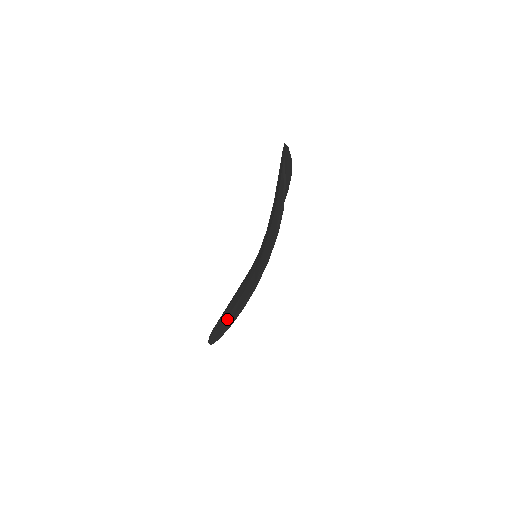
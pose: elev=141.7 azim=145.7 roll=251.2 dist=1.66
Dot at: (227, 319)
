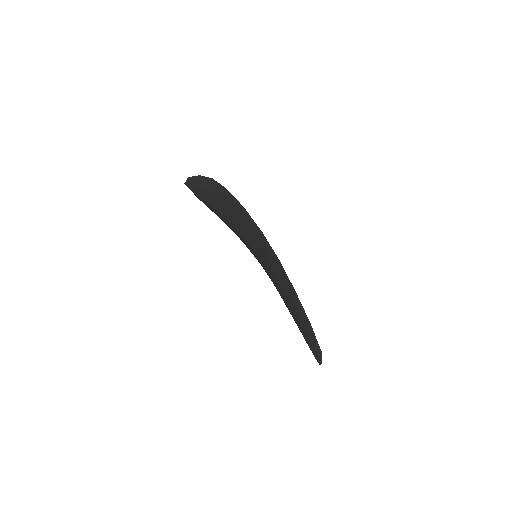
Dot at: (294, 304)
